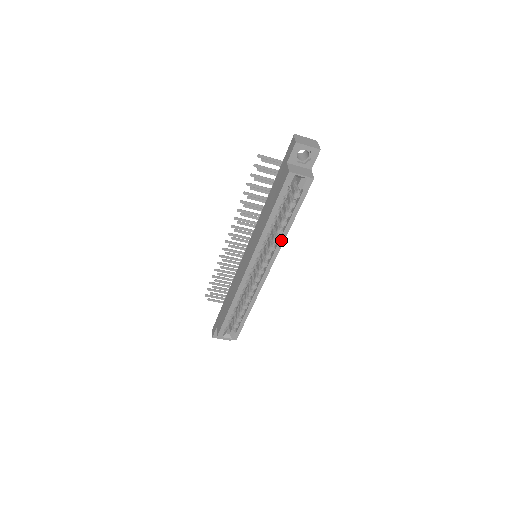
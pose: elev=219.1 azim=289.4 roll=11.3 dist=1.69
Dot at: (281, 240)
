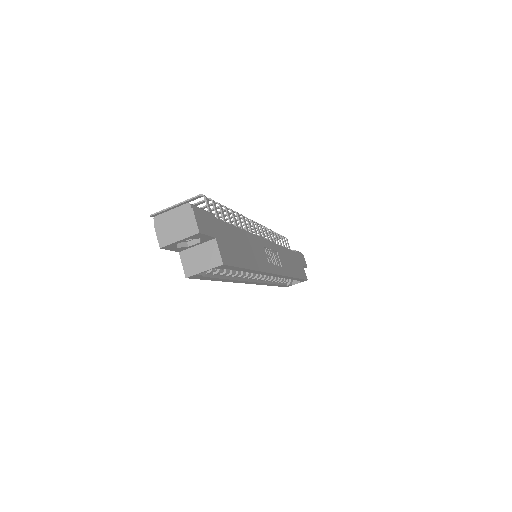
Dot at: (258, 273)
